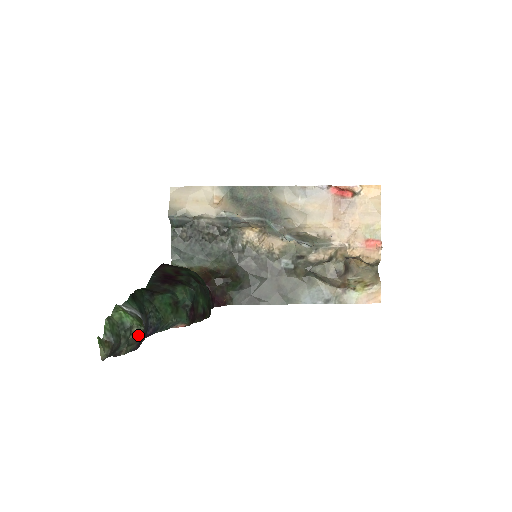
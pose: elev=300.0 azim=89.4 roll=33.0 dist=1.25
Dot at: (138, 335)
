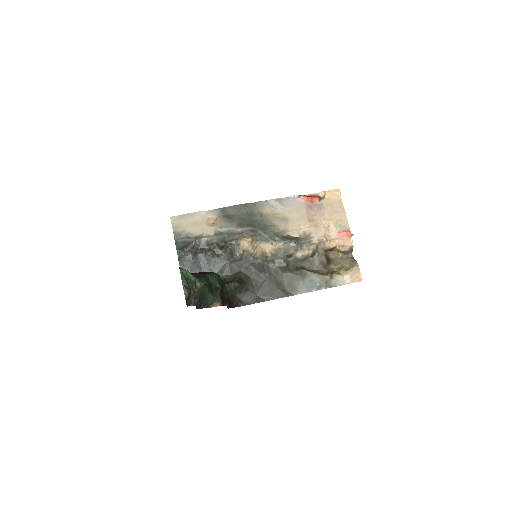
Dot at: (200, 290)
